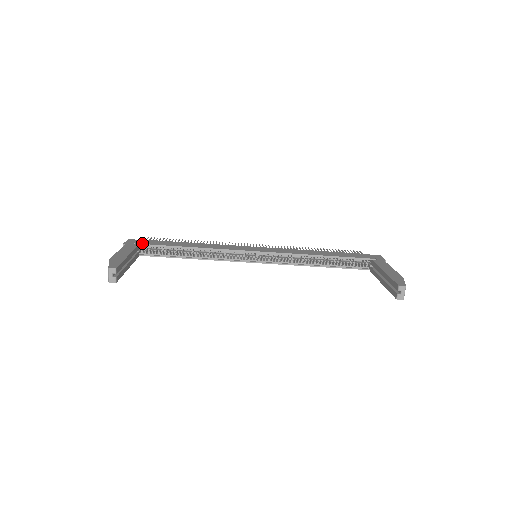
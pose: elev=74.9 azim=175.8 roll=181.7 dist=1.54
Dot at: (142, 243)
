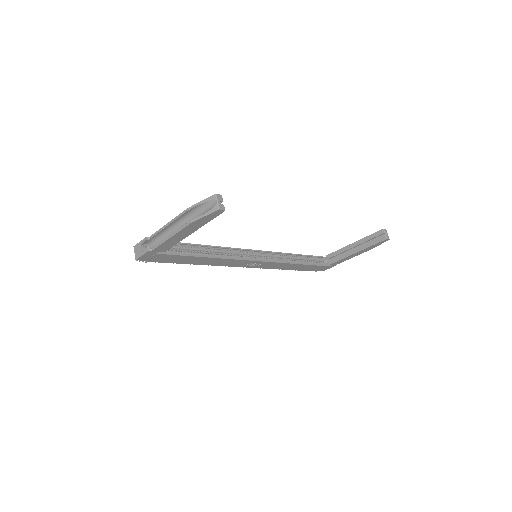
Dot at: occluded
